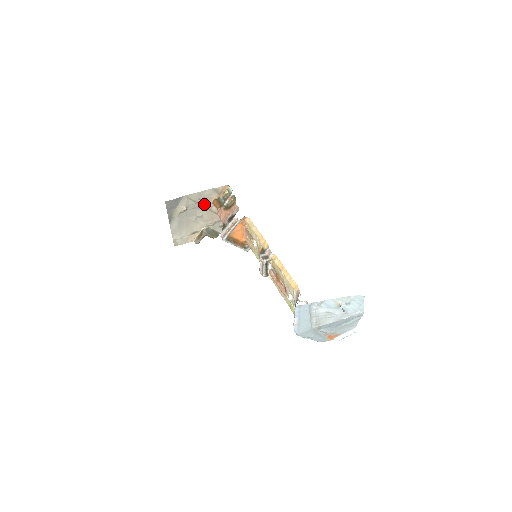
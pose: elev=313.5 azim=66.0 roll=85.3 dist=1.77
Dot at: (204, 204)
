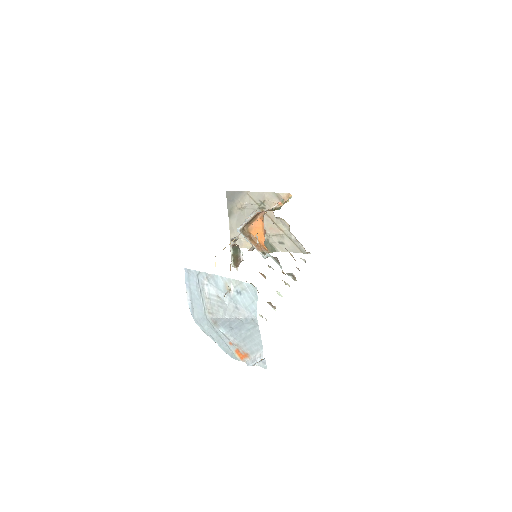
Dot at: (264, 208)
